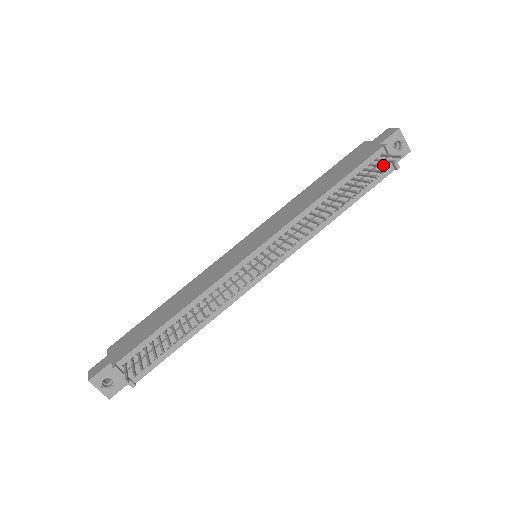
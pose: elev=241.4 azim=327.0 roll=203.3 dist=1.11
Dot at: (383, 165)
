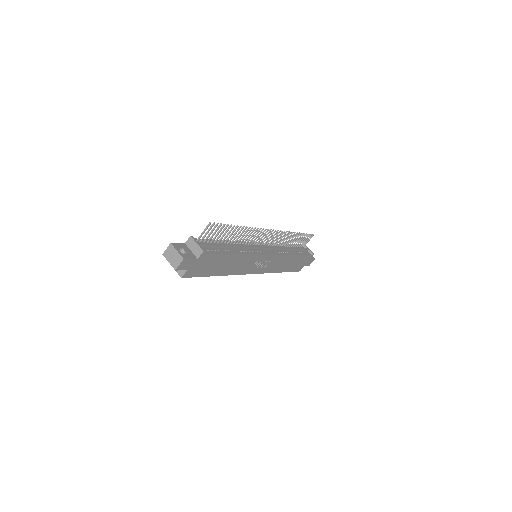
Dot at: (307, 237)
